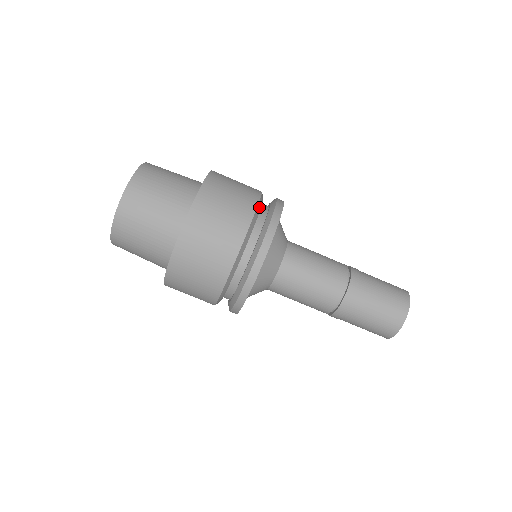
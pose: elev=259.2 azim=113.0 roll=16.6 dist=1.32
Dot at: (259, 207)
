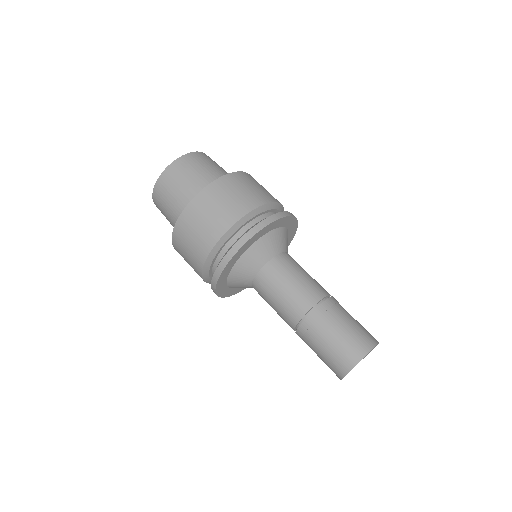
Dot at: (274, 206)
